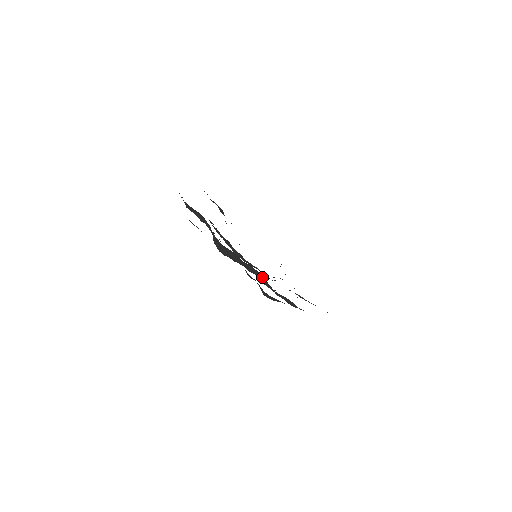
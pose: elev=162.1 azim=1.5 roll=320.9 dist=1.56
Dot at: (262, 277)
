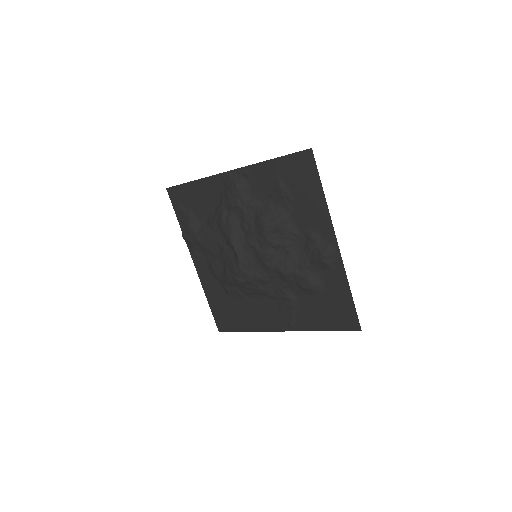
Dot at: (295, 256)
